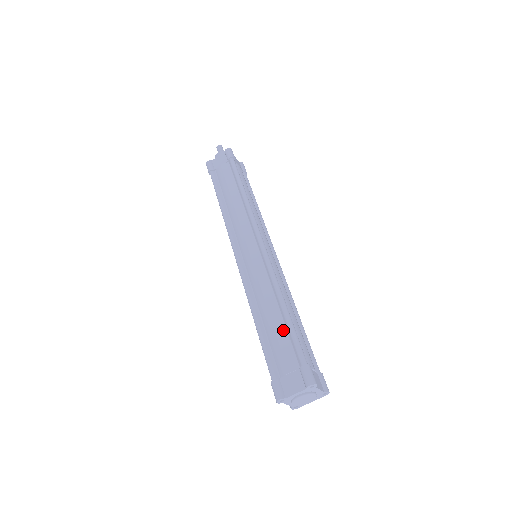
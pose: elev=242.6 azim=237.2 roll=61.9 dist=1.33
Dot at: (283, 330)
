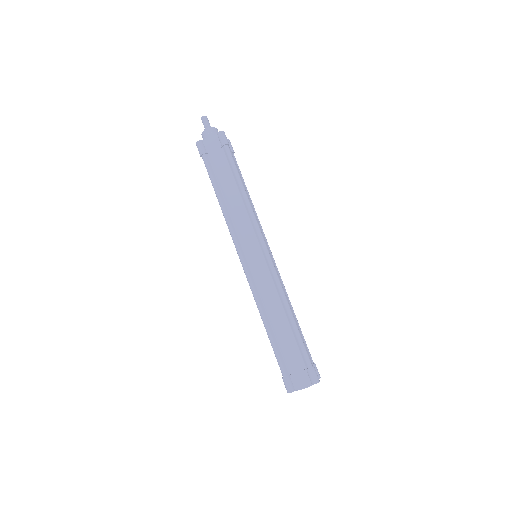
Dot at: (291, 336)
